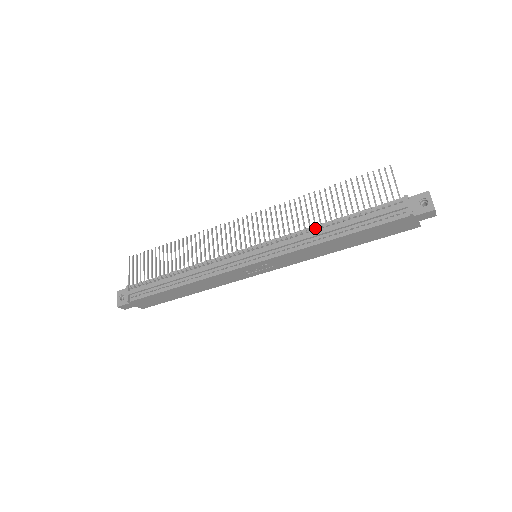
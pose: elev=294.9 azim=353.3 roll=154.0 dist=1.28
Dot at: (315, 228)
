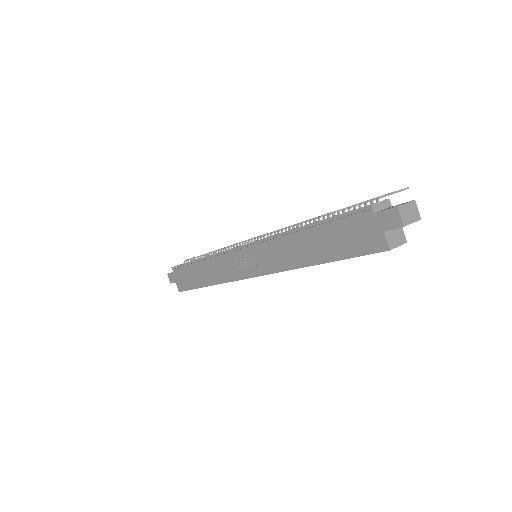
Dot at: occluded
